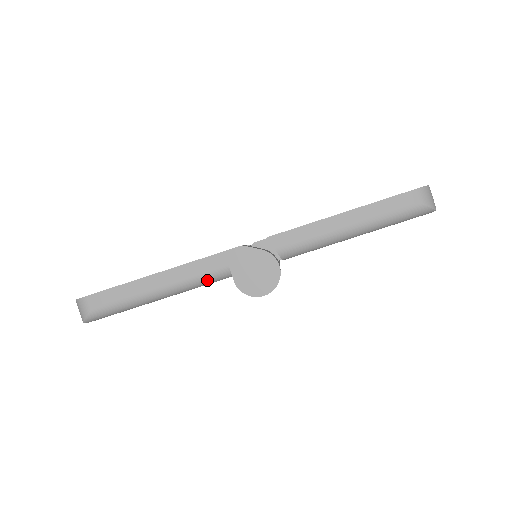
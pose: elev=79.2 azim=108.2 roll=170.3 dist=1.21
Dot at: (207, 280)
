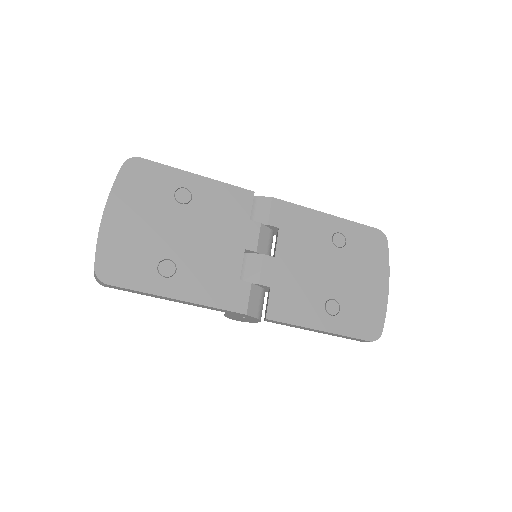
Dot at: occluded
